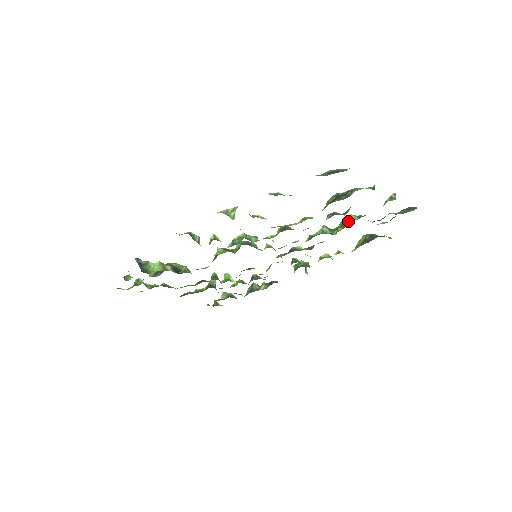
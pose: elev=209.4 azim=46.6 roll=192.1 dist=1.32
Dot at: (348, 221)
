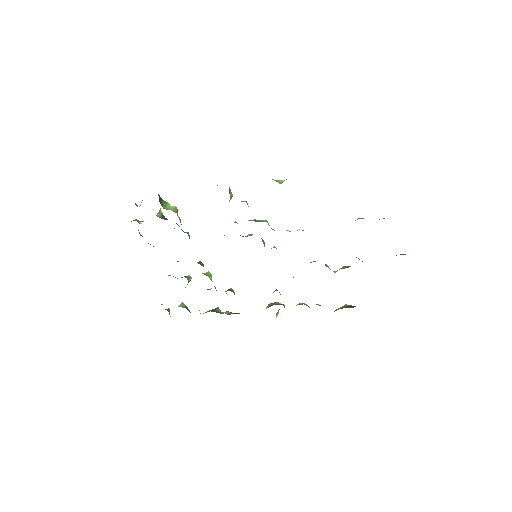
Dot at: occluded
